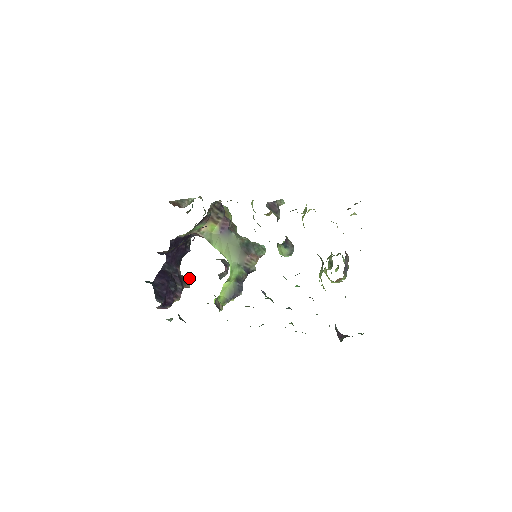
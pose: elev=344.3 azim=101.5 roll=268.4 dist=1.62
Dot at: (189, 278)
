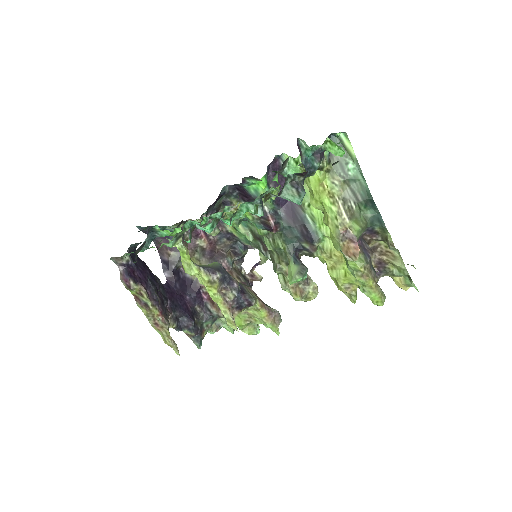
Dot at: occluded
